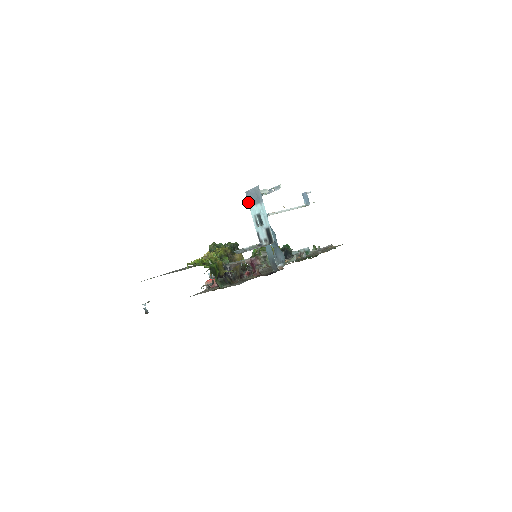
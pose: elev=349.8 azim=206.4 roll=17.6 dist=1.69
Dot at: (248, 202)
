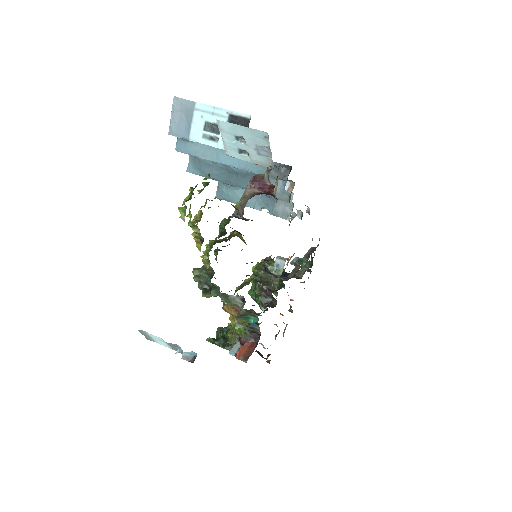
Dot at: (182, 137)
